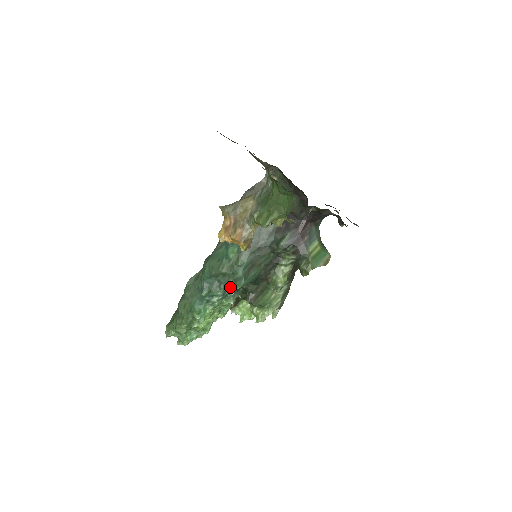
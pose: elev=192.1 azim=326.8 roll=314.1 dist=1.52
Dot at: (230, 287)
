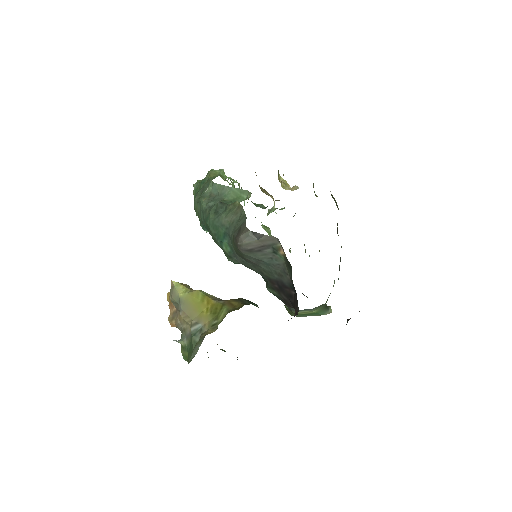
Dot at: occluded
